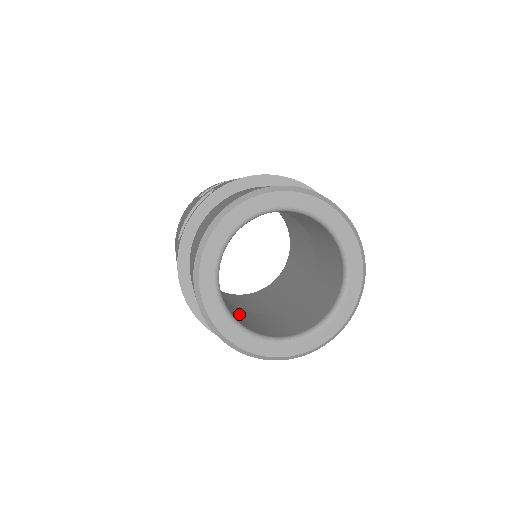
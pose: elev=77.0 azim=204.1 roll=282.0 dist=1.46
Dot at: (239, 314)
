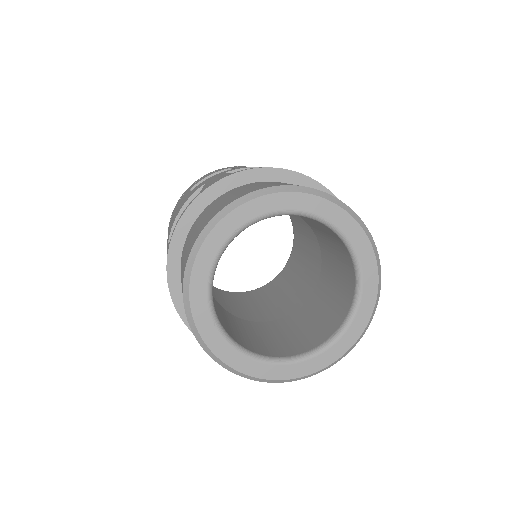
Dot at: (239, 328)
